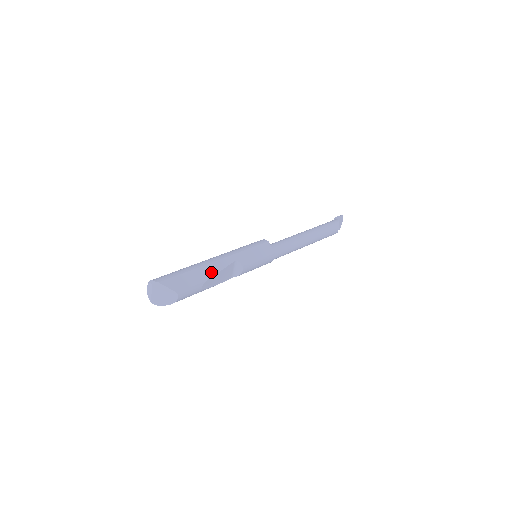
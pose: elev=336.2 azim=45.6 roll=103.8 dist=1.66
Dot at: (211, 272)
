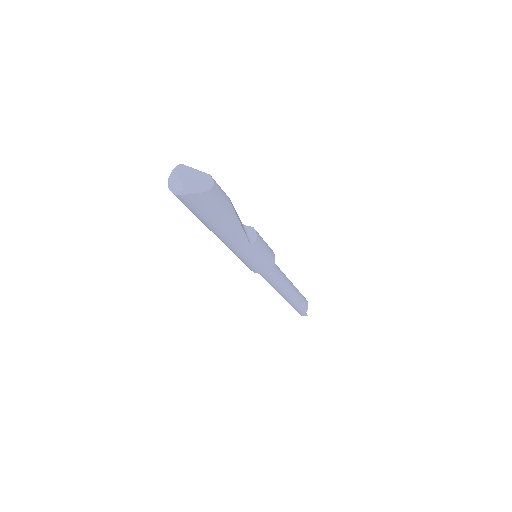
Dot at: occluded
